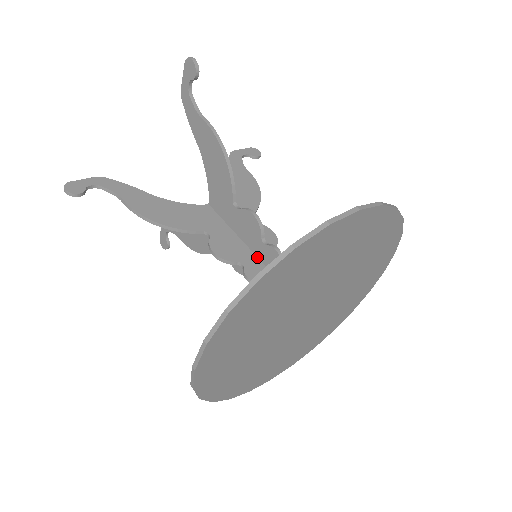
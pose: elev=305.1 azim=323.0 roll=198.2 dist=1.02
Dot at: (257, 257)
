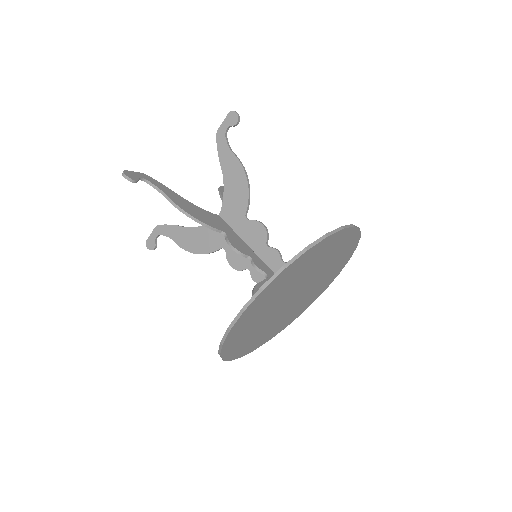
Dot at: (258, 256)
